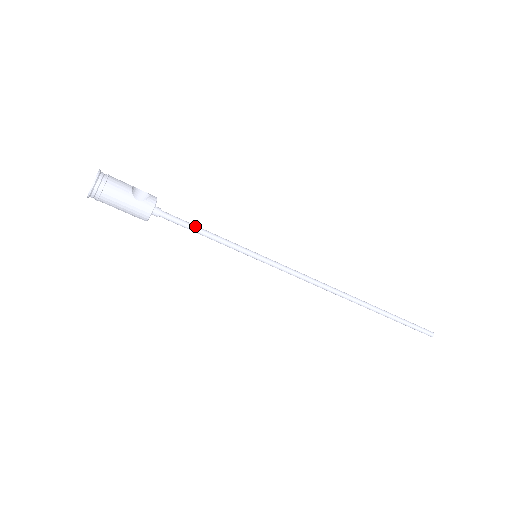
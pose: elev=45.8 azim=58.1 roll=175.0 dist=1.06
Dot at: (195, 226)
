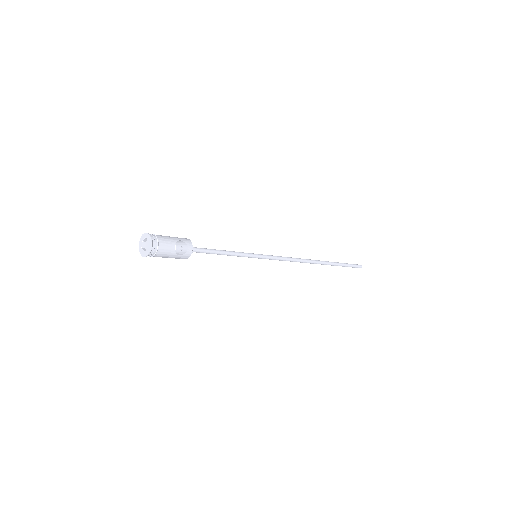
Dot at: (217, 252)
